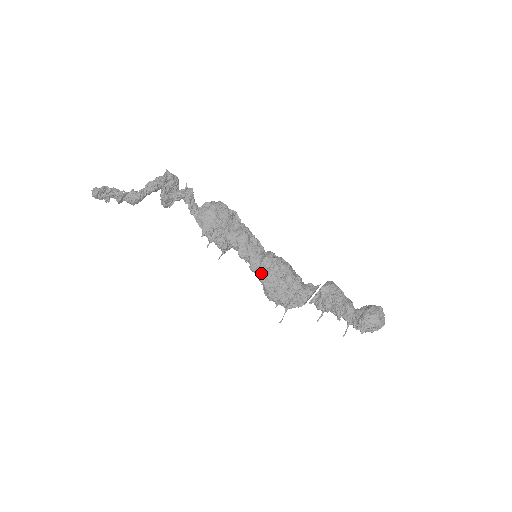
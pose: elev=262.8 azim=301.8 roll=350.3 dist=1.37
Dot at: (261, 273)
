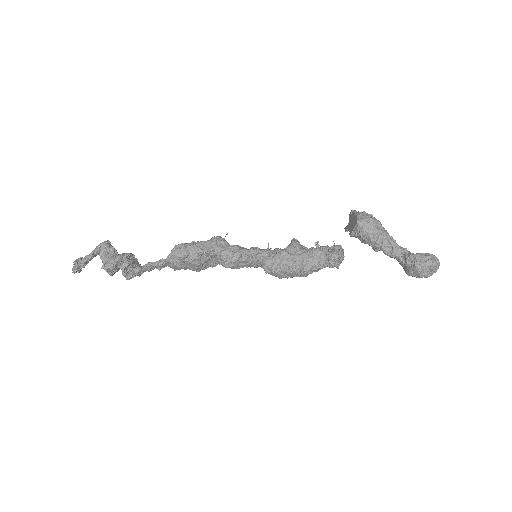
Dot at: (272, 275)
